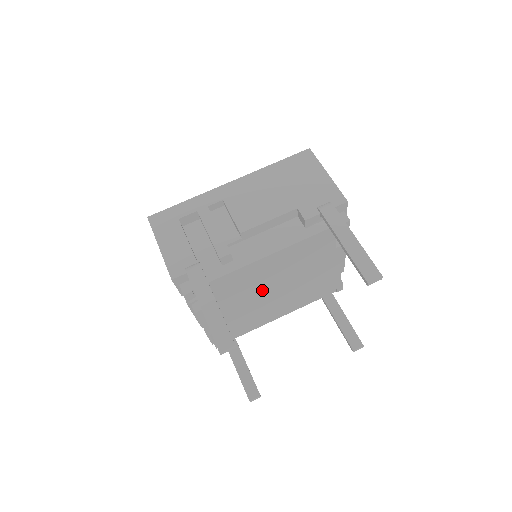
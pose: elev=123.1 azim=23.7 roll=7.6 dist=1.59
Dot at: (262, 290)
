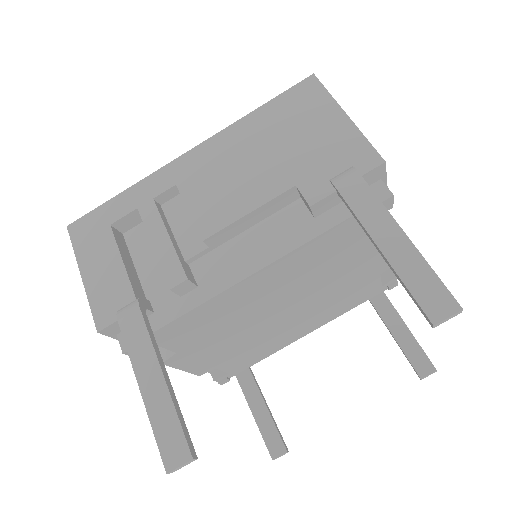
Dot at: (264, 314)
